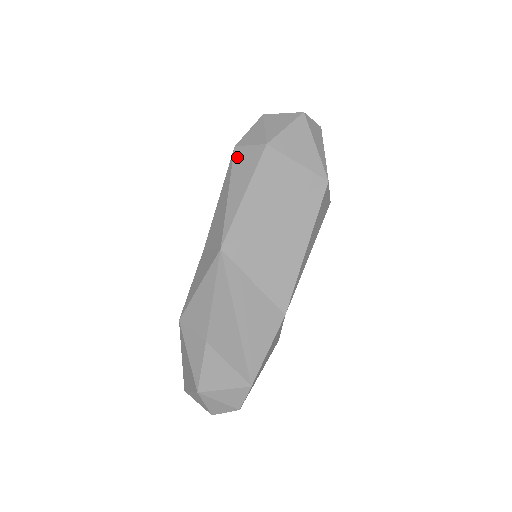
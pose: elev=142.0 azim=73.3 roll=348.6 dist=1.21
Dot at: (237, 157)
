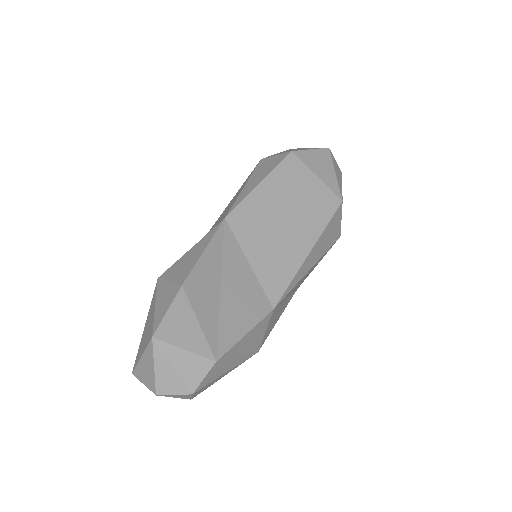
Dot at: (261, 163)
